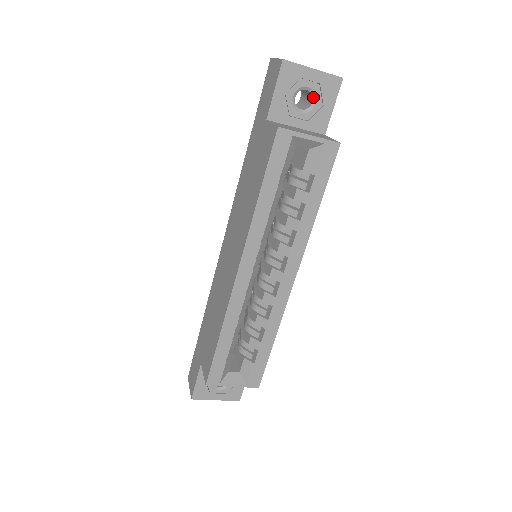
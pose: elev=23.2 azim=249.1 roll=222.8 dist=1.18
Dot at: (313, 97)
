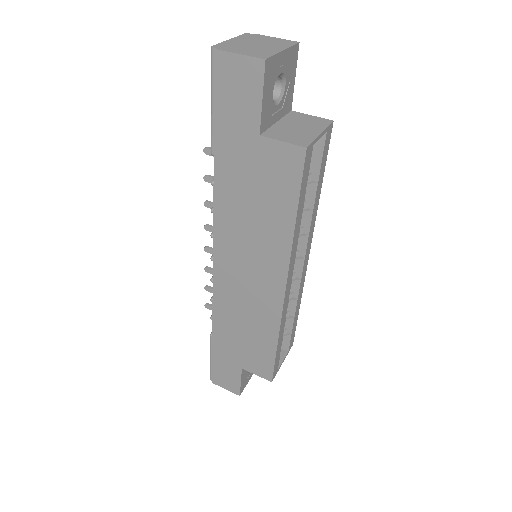
Dot at: (282, 80)
